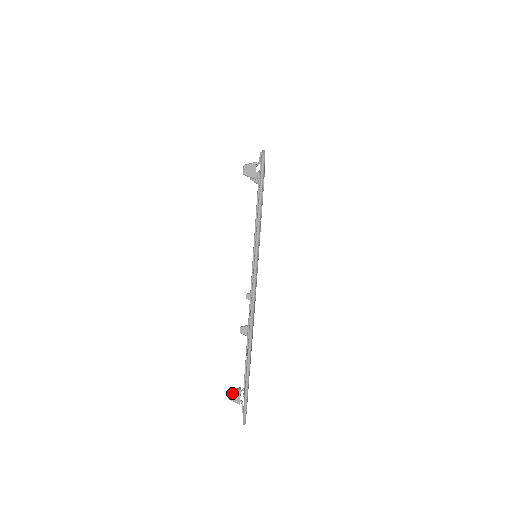
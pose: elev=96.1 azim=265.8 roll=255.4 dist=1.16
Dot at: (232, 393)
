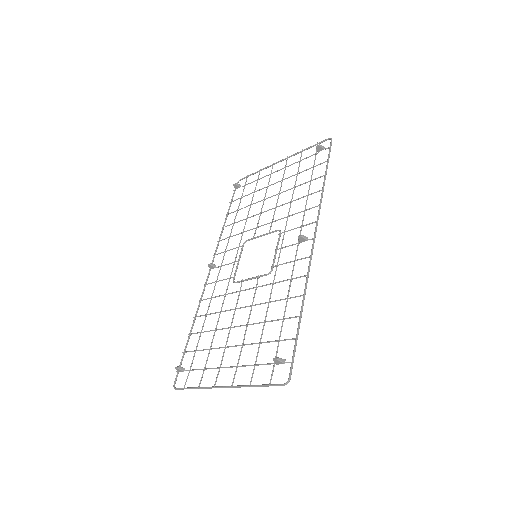
Dot at: (179, 369)
